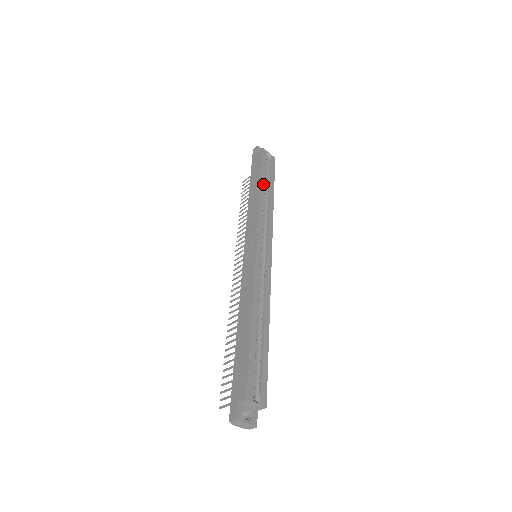
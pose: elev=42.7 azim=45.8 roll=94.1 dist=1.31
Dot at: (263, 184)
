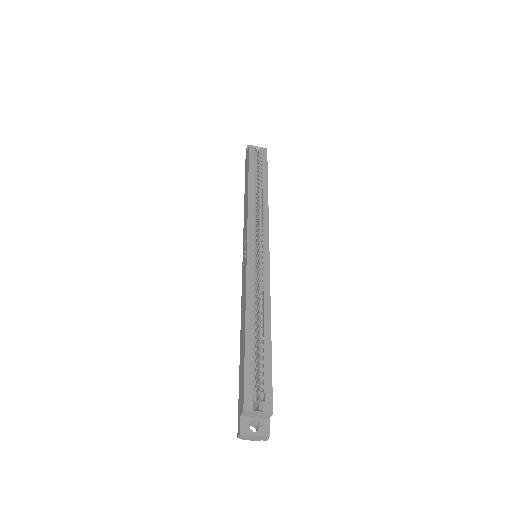
Dot at: (252, 181)
